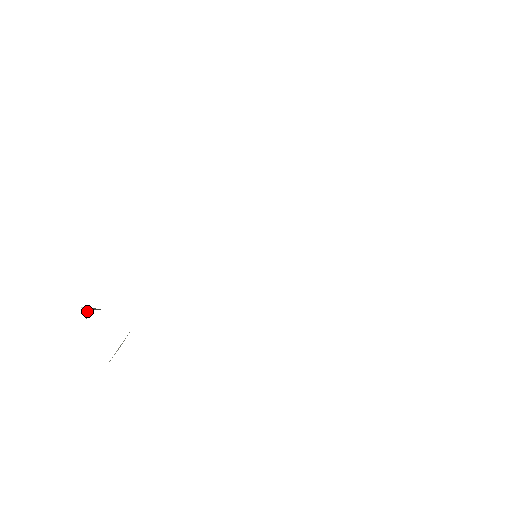
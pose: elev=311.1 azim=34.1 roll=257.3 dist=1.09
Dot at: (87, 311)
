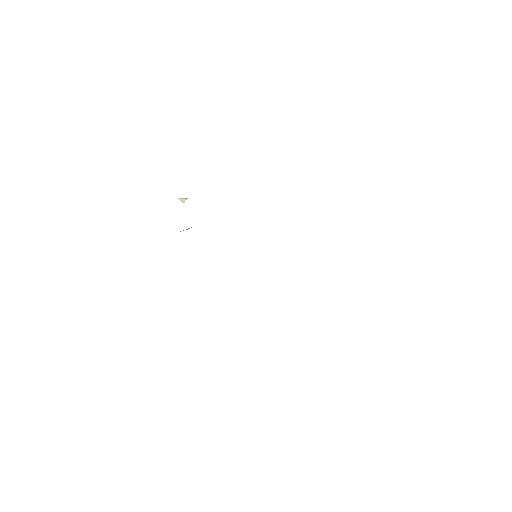
Dot at: (184, 199)
